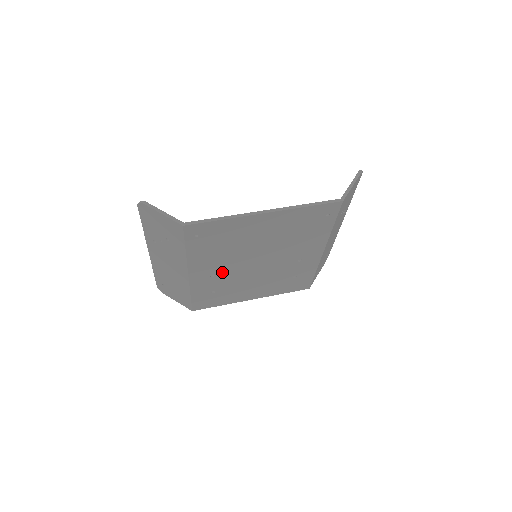
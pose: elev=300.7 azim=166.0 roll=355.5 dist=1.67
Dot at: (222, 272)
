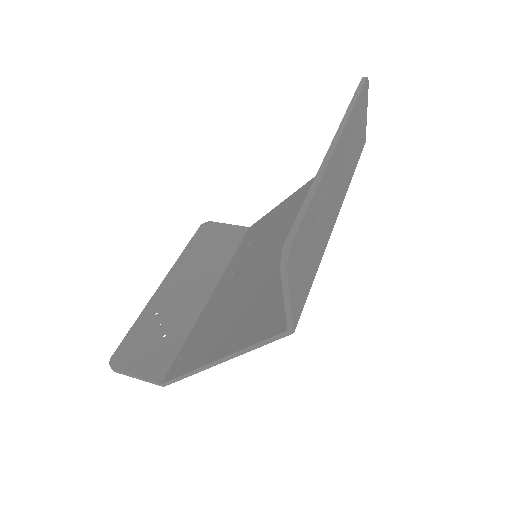
Dot at: occluded
